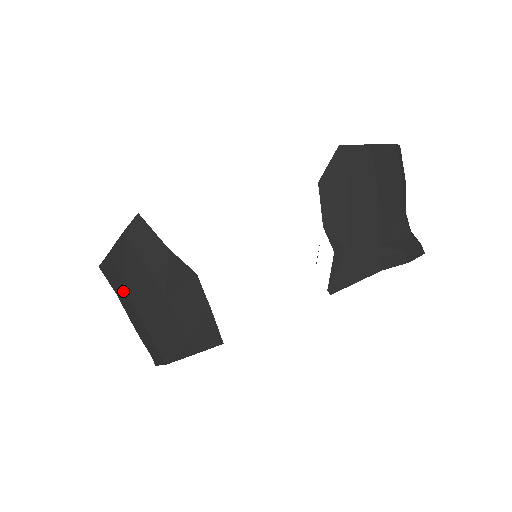
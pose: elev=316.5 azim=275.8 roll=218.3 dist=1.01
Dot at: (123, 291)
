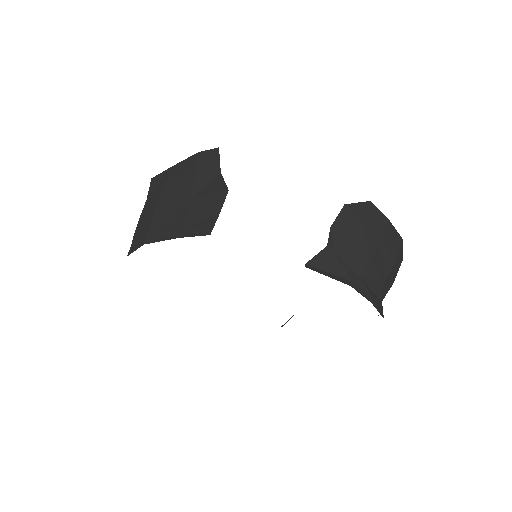
Dot at: (158, 191)
